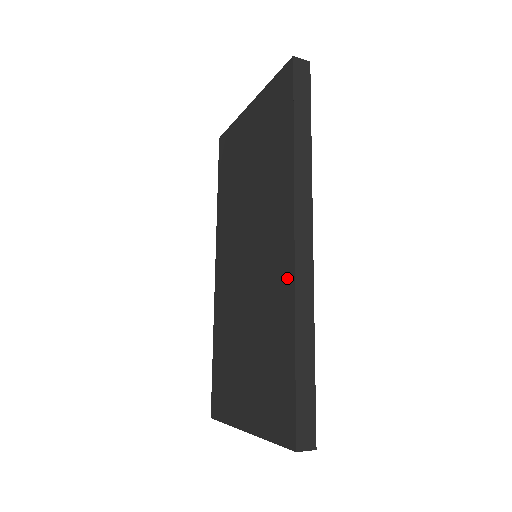
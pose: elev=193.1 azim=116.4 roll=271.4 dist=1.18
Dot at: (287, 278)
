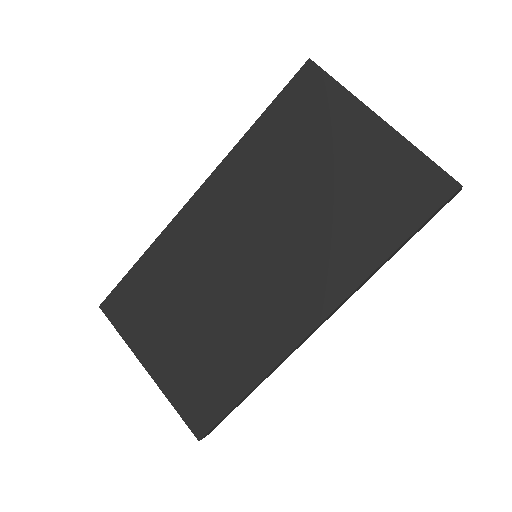
Dot at: (283, 342)
